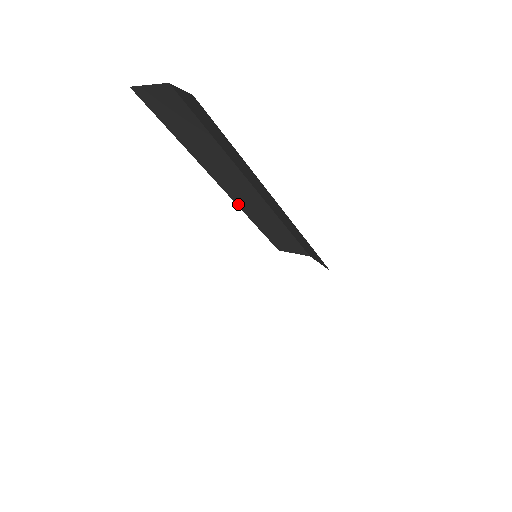
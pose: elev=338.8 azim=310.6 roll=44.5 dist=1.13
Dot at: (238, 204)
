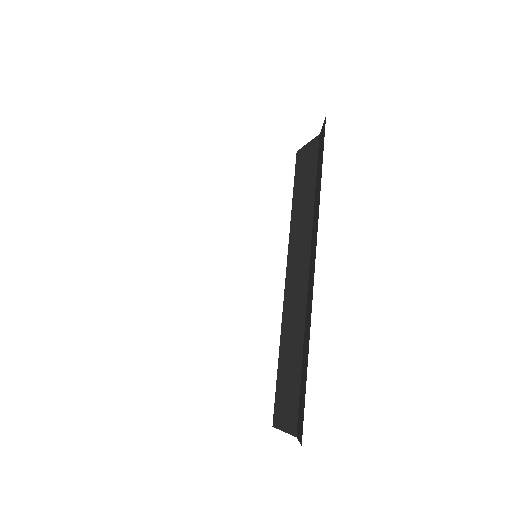
Dot at: (284, 311)
